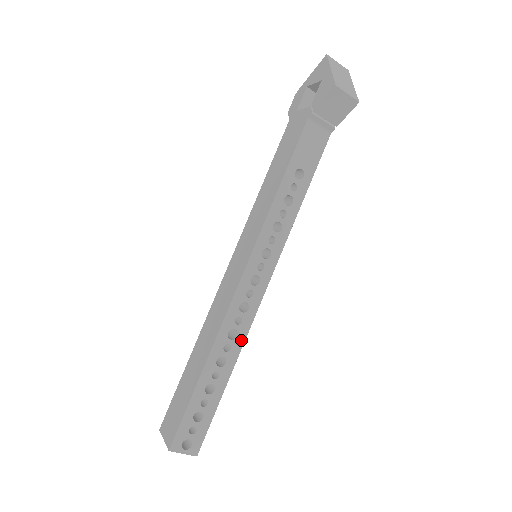
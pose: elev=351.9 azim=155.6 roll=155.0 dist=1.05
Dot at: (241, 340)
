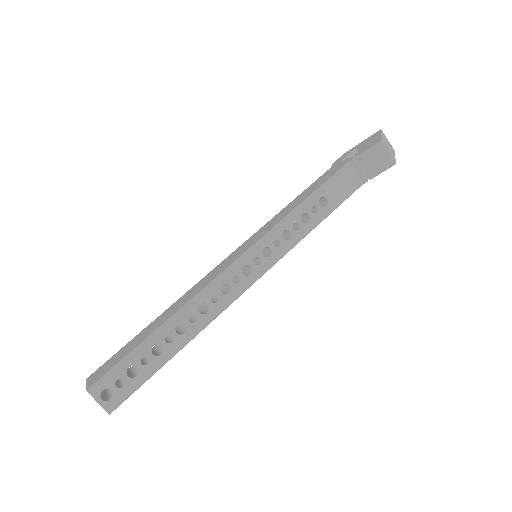
Dot at: (209, 319)
